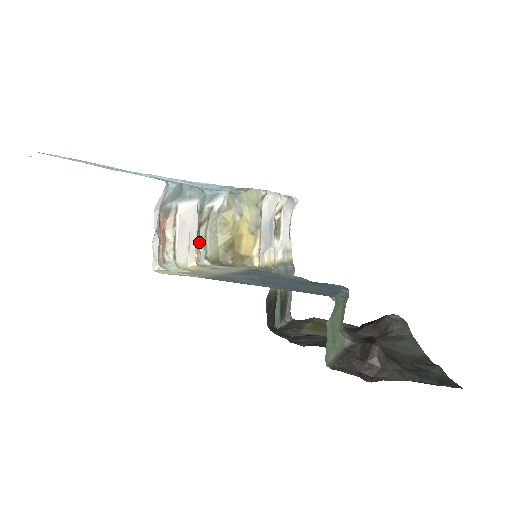
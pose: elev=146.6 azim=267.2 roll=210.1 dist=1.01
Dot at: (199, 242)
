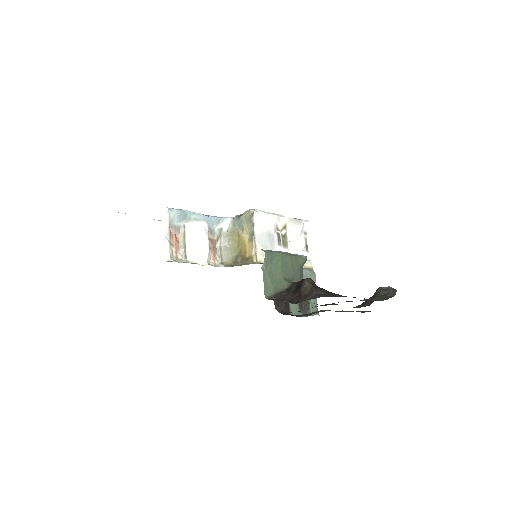
Dot at: (215, 253)
